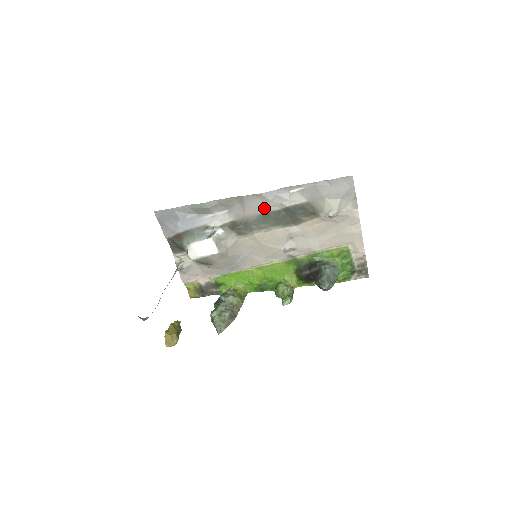
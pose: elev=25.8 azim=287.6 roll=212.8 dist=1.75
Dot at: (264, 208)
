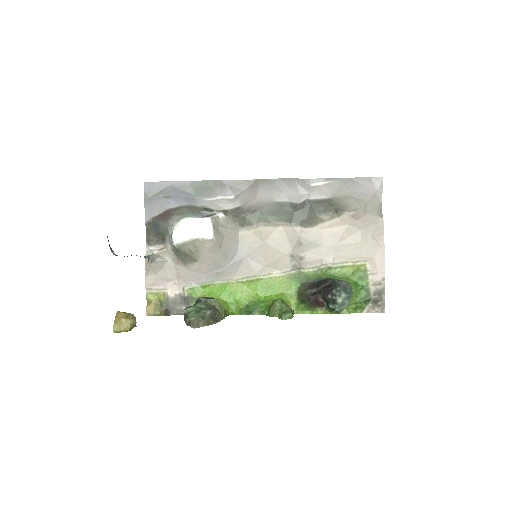
Dot at: (280, 196)
